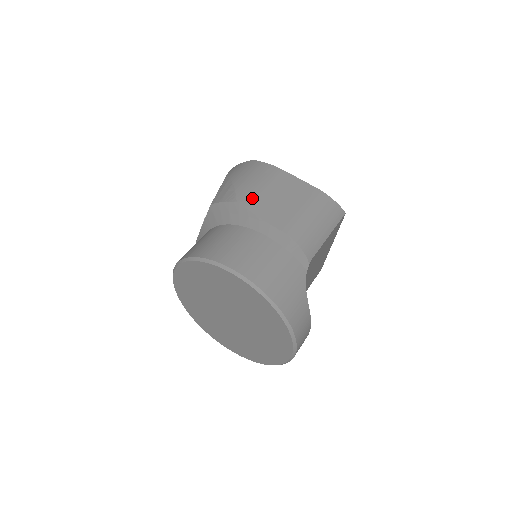
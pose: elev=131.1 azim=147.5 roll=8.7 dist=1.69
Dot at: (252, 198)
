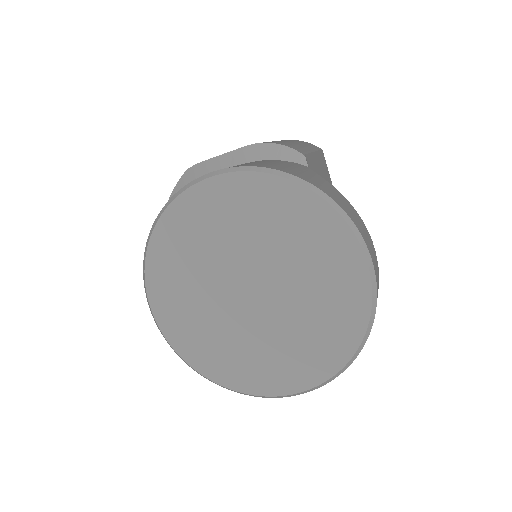
Dot at: occluded
